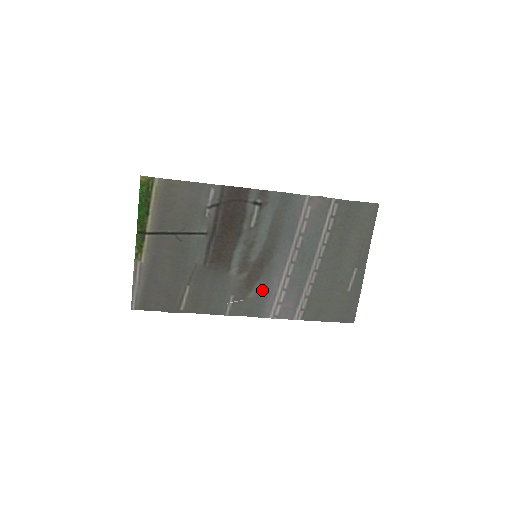
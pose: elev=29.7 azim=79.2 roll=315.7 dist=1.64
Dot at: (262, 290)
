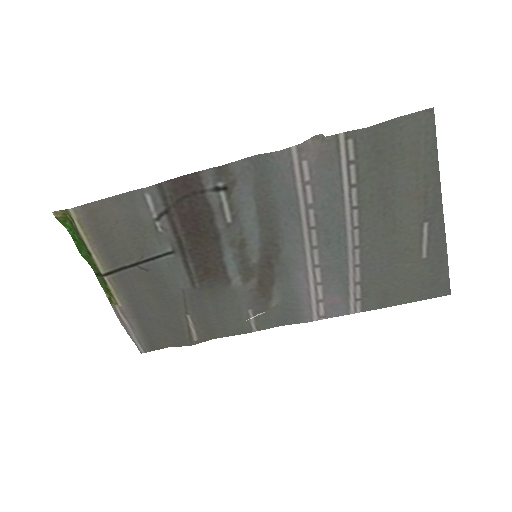
Dot at: (287, 293)
